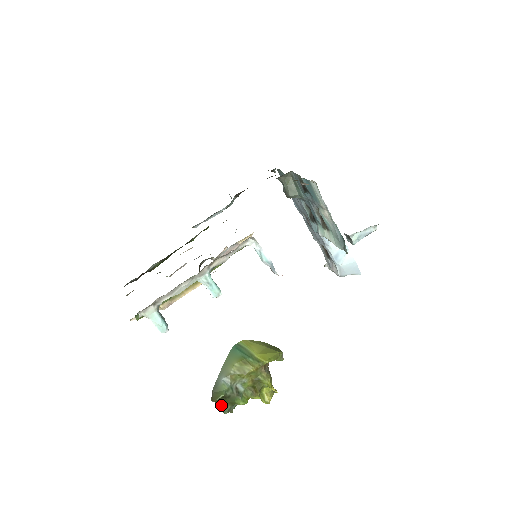
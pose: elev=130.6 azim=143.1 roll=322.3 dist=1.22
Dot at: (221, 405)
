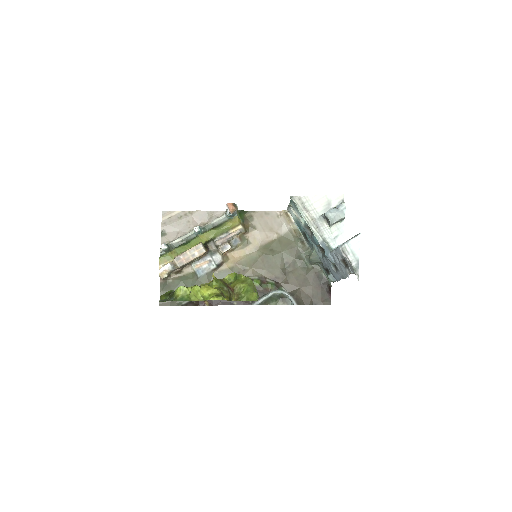
Dot at: occluded
